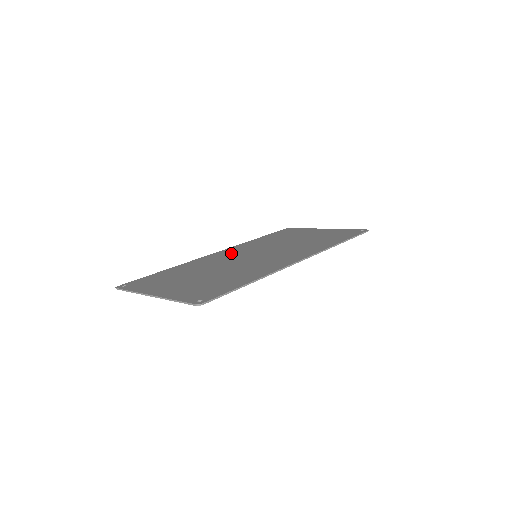
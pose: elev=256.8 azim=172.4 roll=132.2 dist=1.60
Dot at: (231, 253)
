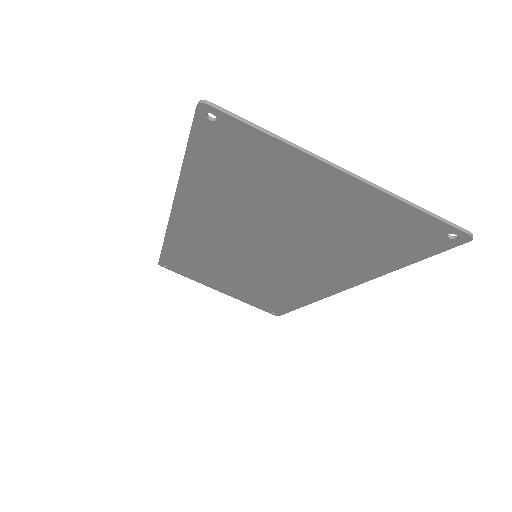
Dot at: (206, 231)
